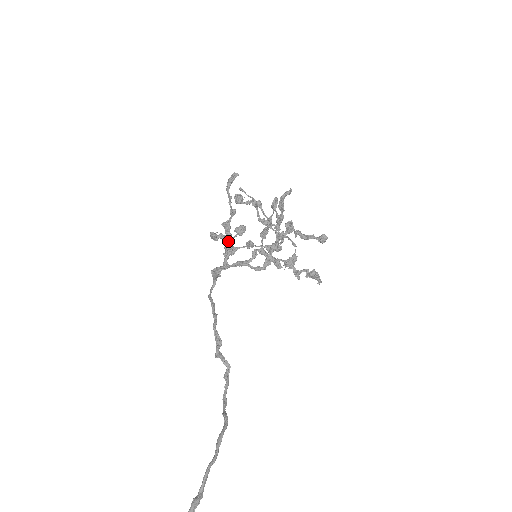
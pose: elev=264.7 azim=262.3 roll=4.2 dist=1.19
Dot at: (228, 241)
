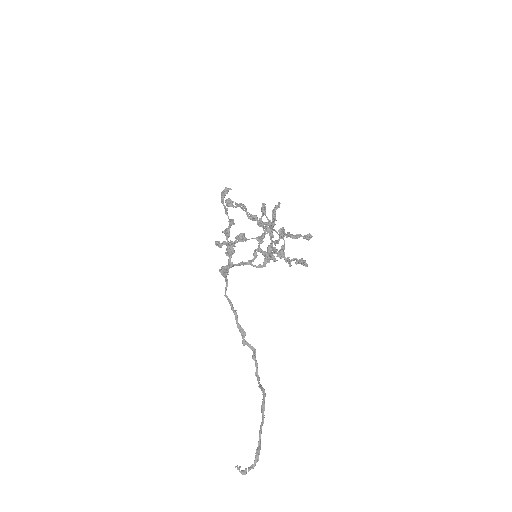
Dot at: occluded
